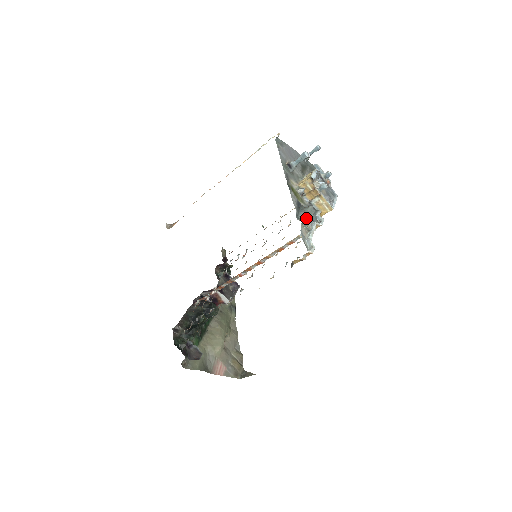
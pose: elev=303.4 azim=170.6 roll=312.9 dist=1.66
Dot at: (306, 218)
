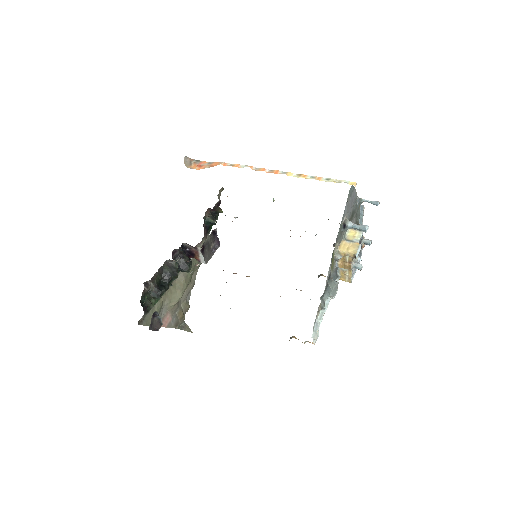
Dot at: (327, 296)
